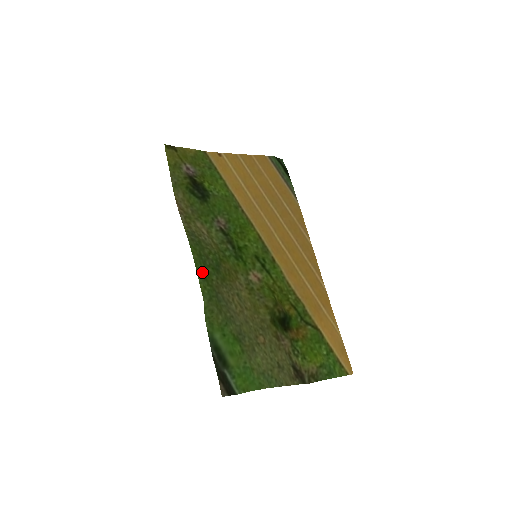
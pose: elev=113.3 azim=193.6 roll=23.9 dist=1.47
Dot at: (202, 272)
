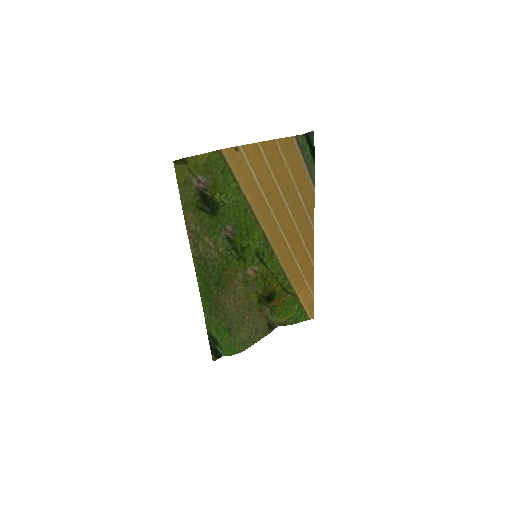
Dot at: (205, 294)
